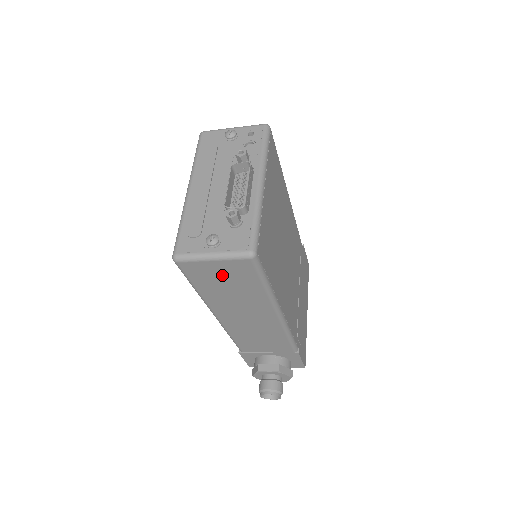
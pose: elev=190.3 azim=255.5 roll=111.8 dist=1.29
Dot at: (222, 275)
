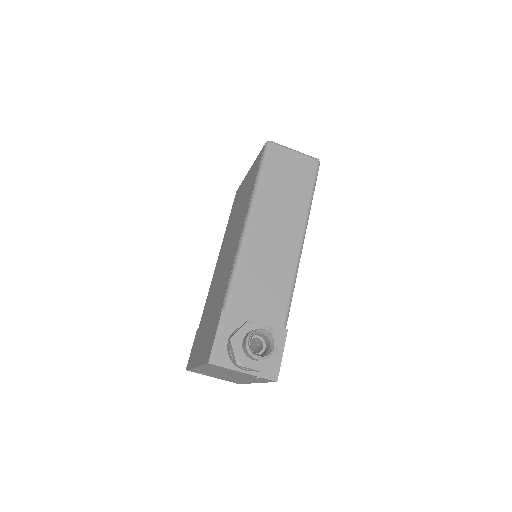
Dot at: (291, 168)
